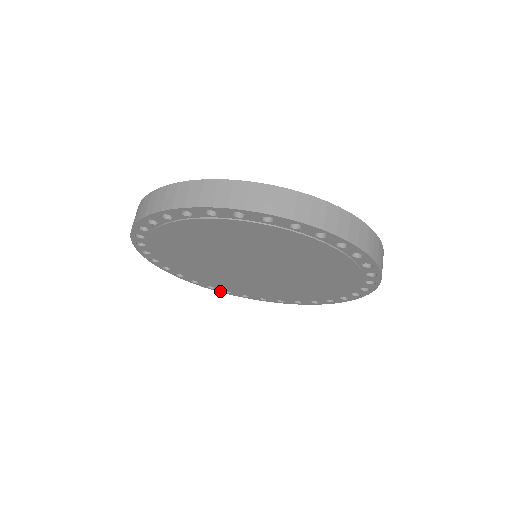
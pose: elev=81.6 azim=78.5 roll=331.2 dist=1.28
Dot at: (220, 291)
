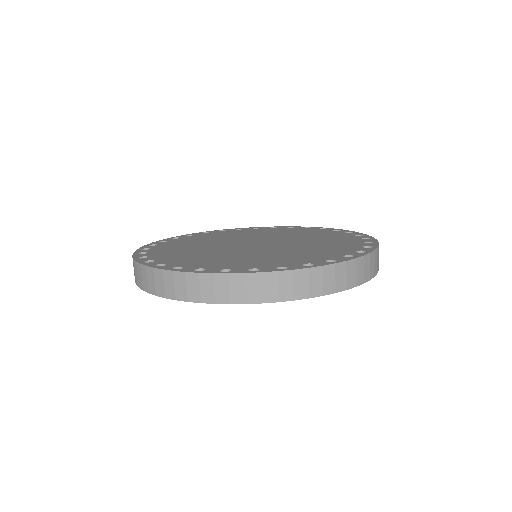
Dot at: occluded
